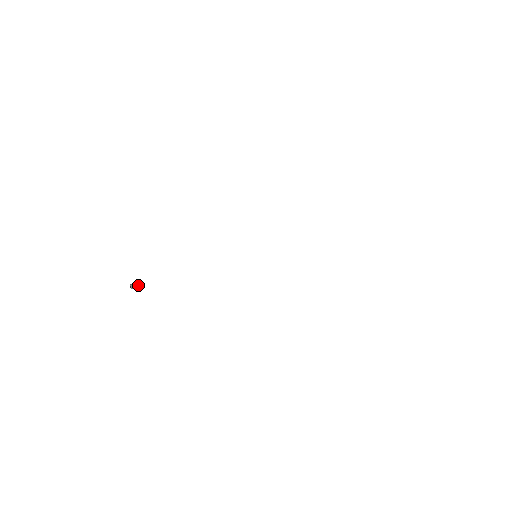
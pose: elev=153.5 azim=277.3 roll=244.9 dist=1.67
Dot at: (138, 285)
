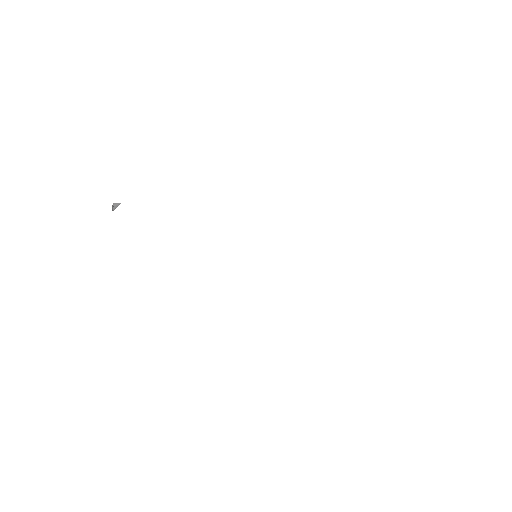
Dot at: occluded
